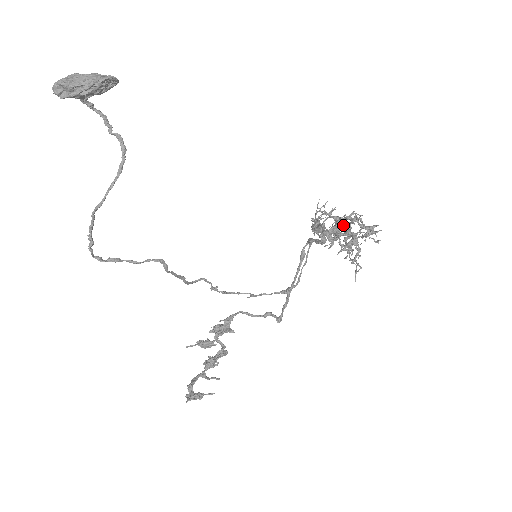
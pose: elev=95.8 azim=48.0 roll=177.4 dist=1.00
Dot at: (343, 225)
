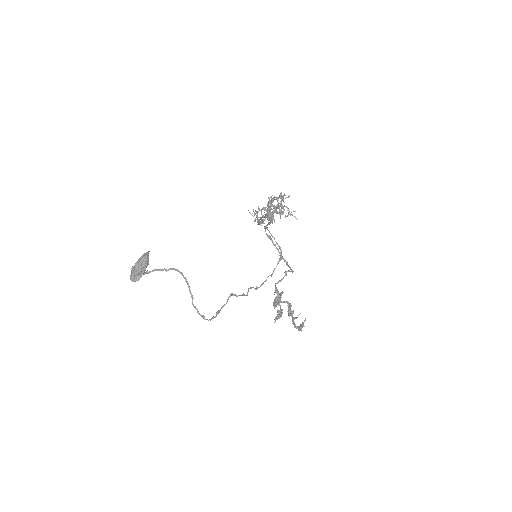
Dot at: (270, 207)
